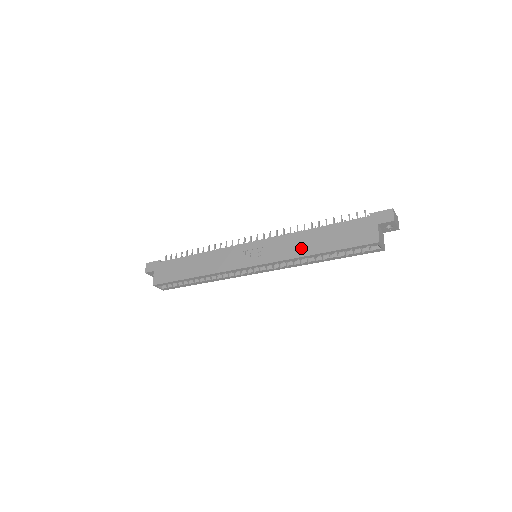
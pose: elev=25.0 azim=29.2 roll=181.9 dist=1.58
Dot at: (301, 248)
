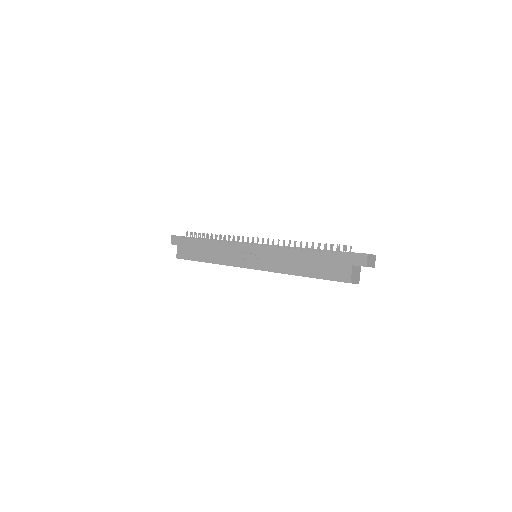
Dot at: (289, 266)
